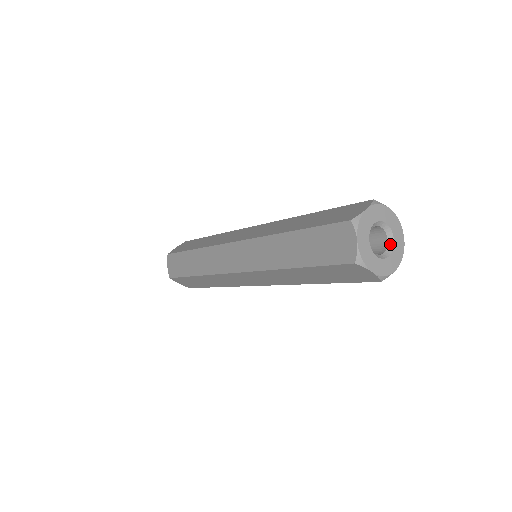
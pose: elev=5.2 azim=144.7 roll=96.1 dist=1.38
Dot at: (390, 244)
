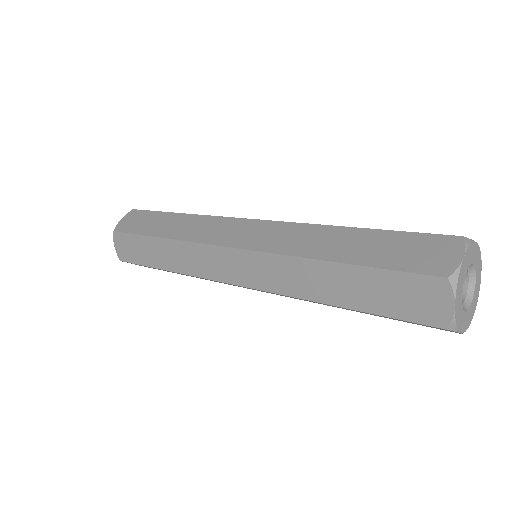
Dot at: (466, 303)
